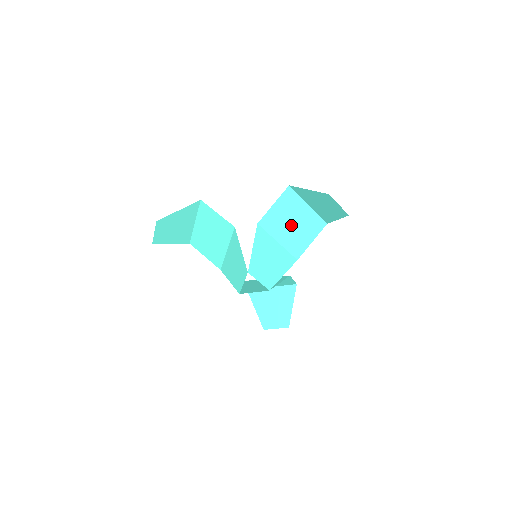
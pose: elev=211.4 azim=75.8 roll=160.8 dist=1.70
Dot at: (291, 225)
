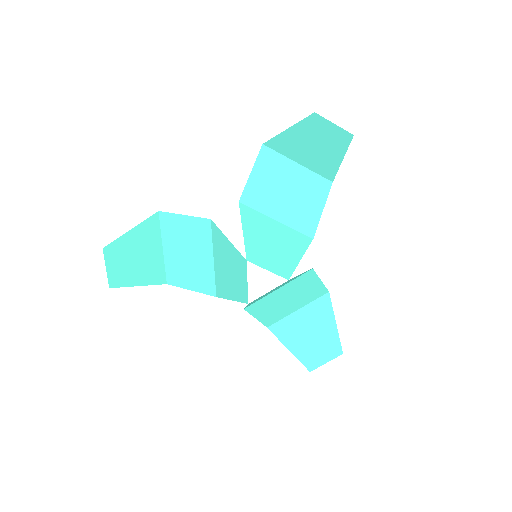
Dot at: (285, 194)
